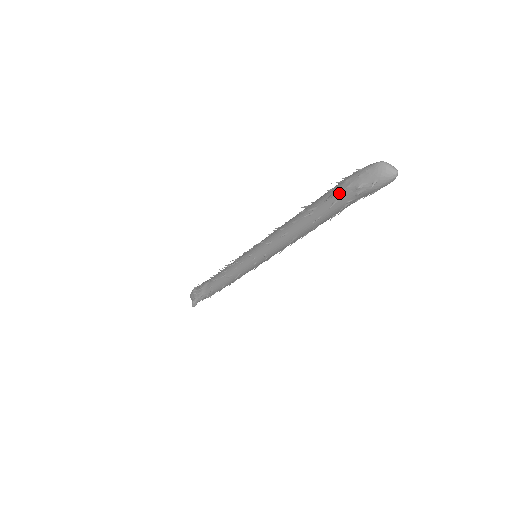
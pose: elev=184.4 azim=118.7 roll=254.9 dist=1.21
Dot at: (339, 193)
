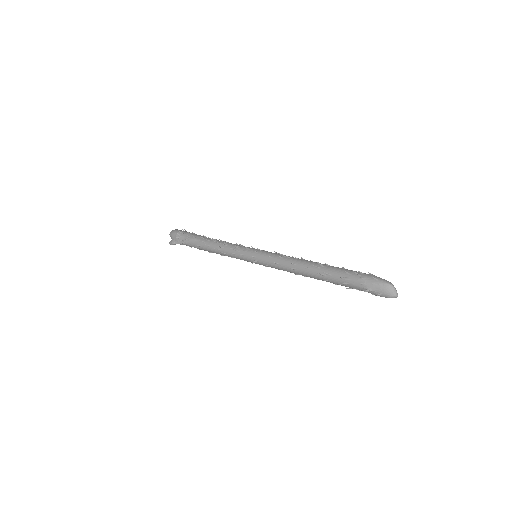
Dot at: (353, 282)
